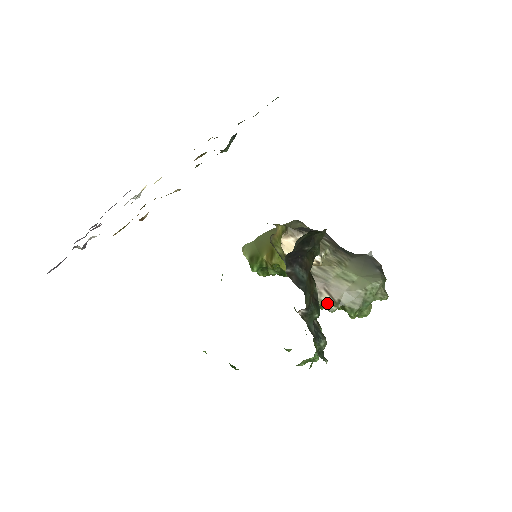
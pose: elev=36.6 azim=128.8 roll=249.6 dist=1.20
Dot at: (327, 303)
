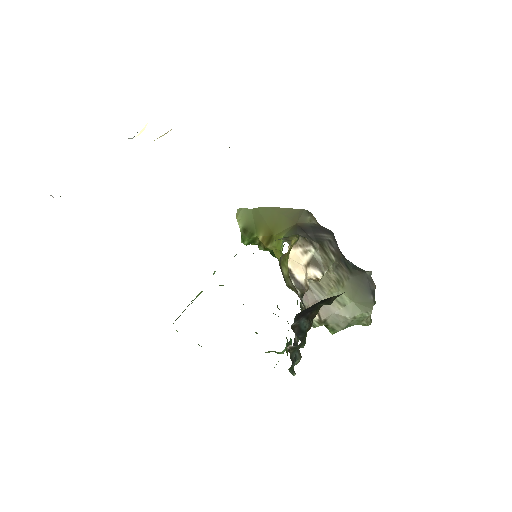
Dot at: occluded
